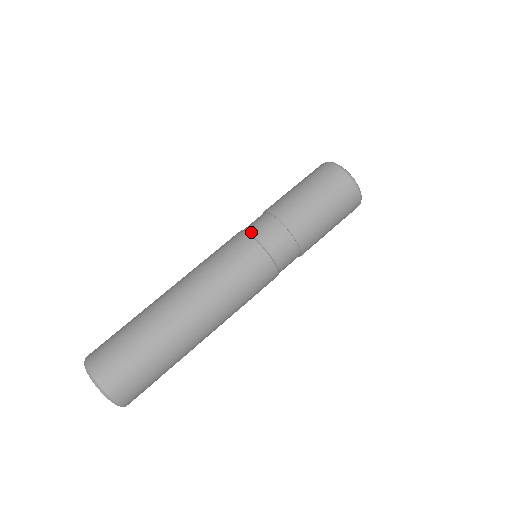
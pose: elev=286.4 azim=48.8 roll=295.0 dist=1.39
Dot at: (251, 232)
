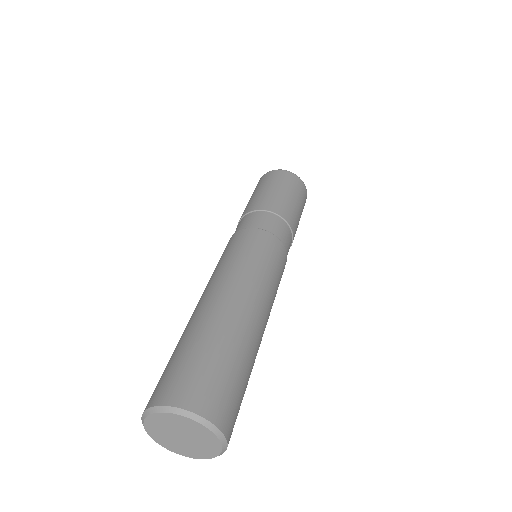
Dot at: occluded
